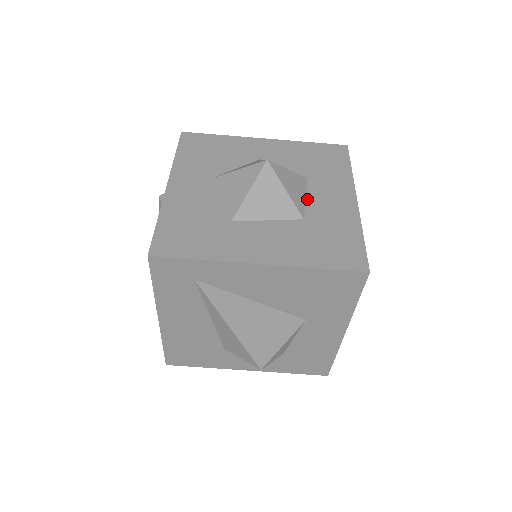
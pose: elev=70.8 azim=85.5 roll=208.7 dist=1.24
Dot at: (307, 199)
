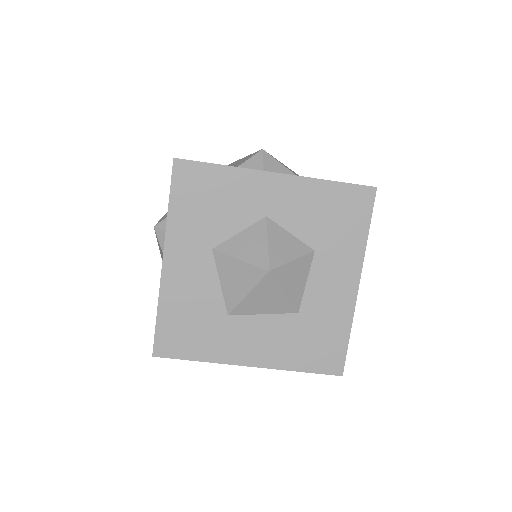
Dot at: (307, 284)
